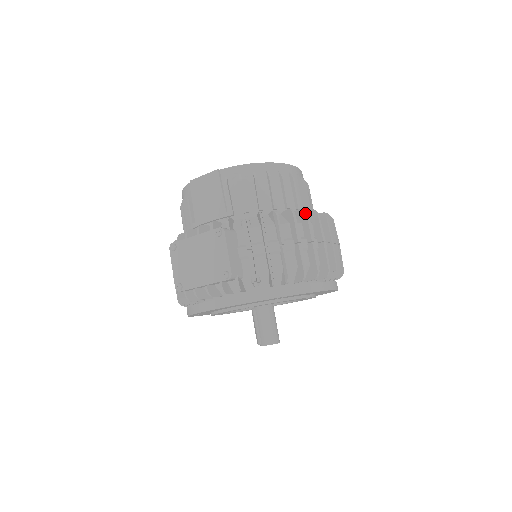
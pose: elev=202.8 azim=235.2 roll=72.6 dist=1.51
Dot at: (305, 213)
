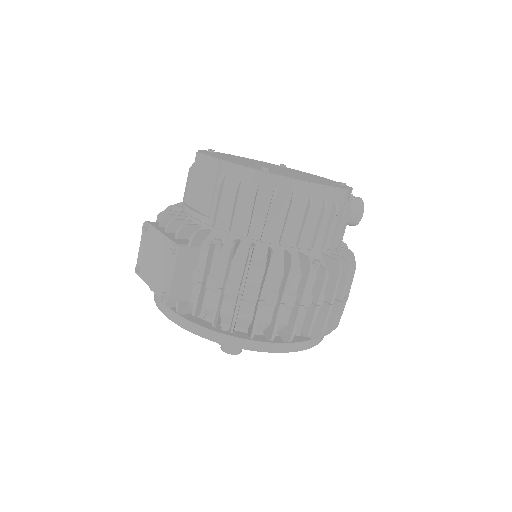
Dot at: (290, 266)
